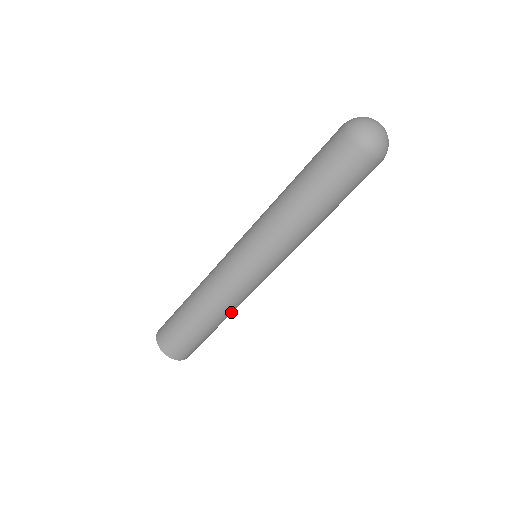
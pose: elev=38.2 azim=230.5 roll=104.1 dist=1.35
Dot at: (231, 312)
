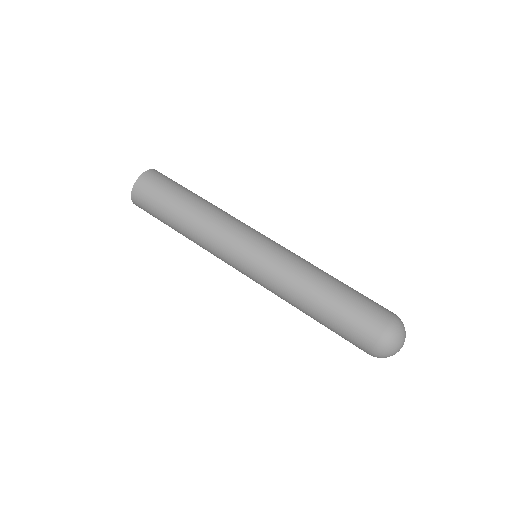
Dot at: occluded
